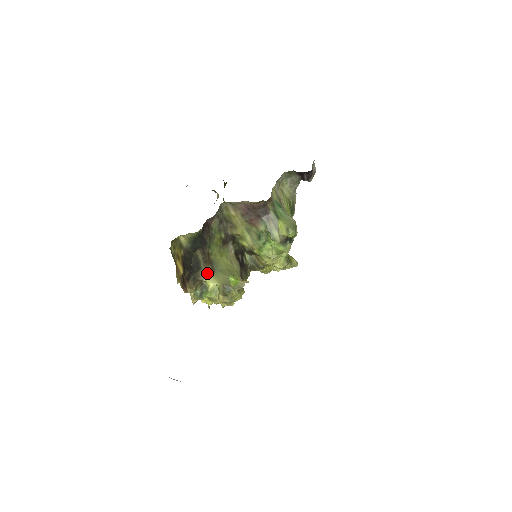
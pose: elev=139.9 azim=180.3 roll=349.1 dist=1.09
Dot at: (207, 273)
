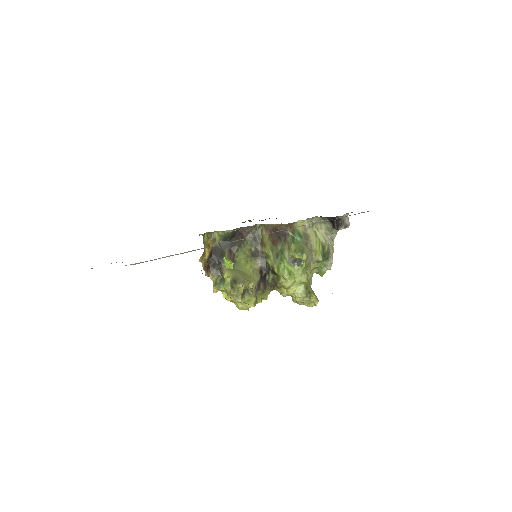
Dot at: occluded
